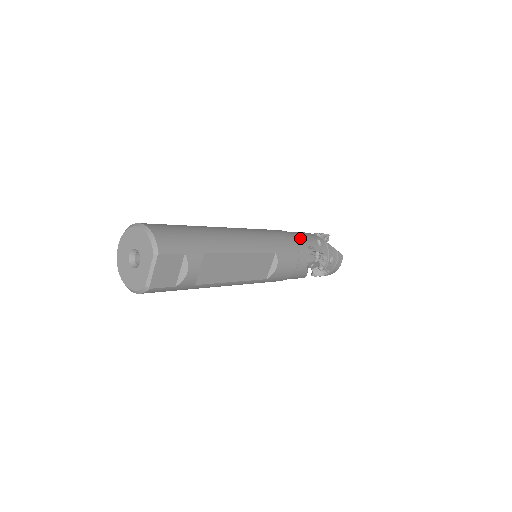
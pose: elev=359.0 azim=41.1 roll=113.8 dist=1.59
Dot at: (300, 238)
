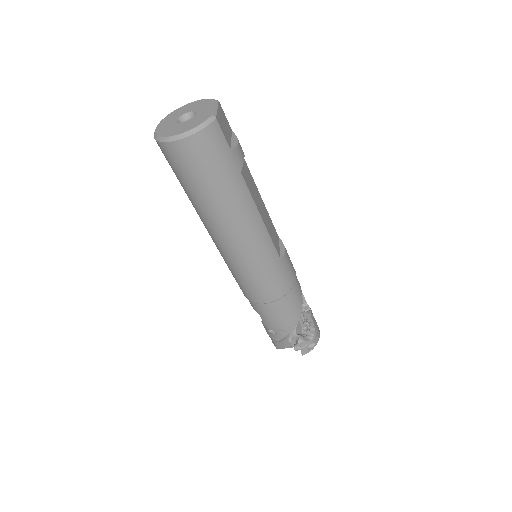
Dot at: occluded
